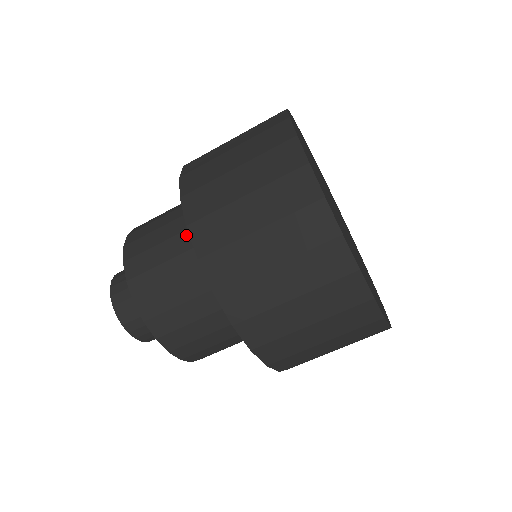
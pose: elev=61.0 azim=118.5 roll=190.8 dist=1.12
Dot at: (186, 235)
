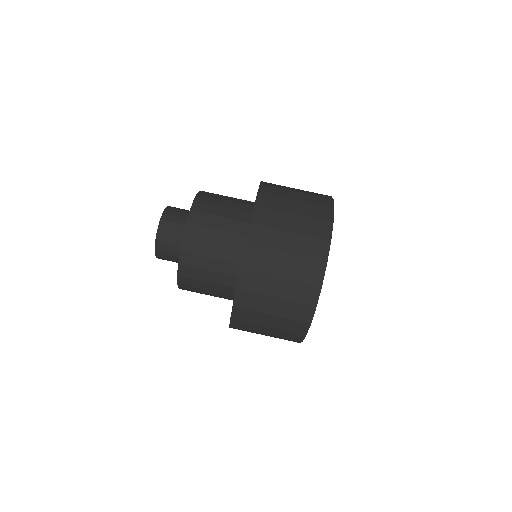
Dot at: (240, 212)
